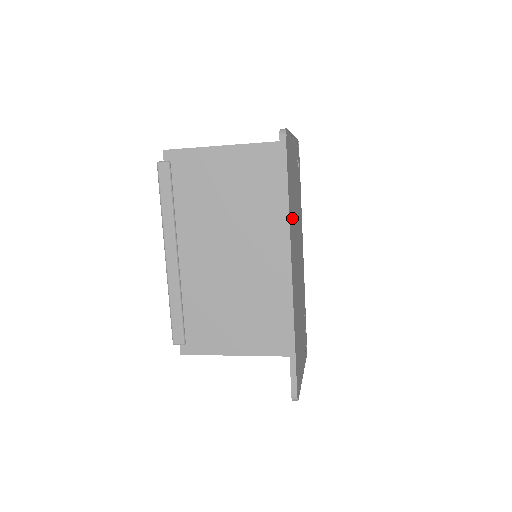
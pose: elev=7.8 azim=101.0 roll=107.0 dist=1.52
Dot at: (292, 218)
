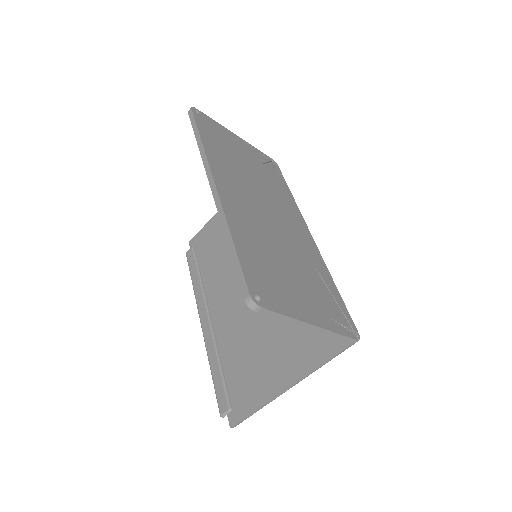
Dot at: (224, 162)
